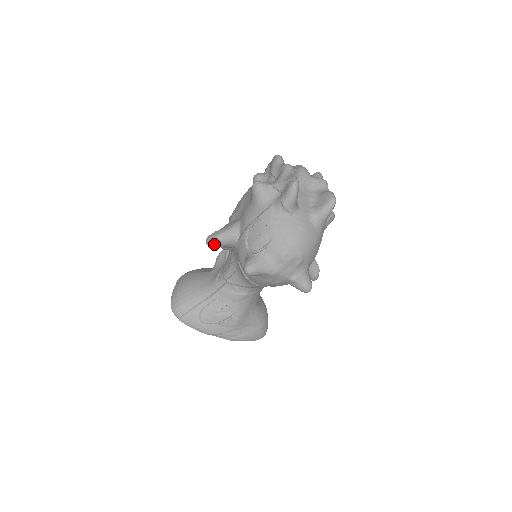
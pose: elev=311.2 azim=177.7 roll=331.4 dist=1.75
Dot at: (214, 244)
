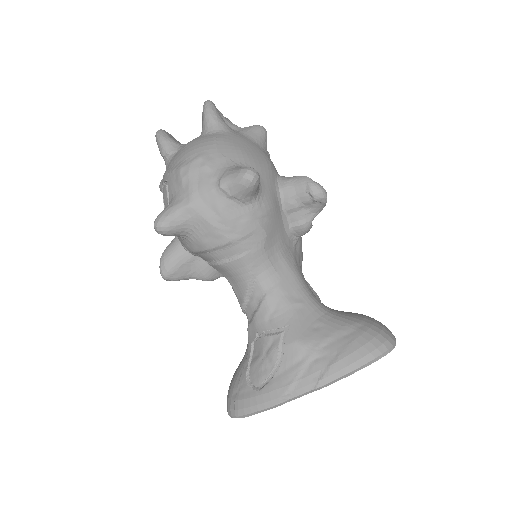
Dot at: (164, 268)
